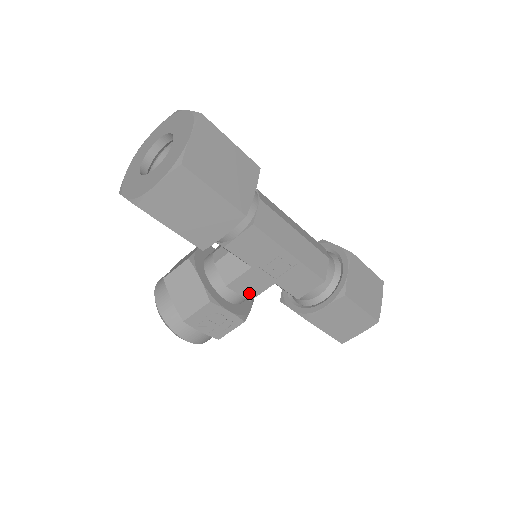
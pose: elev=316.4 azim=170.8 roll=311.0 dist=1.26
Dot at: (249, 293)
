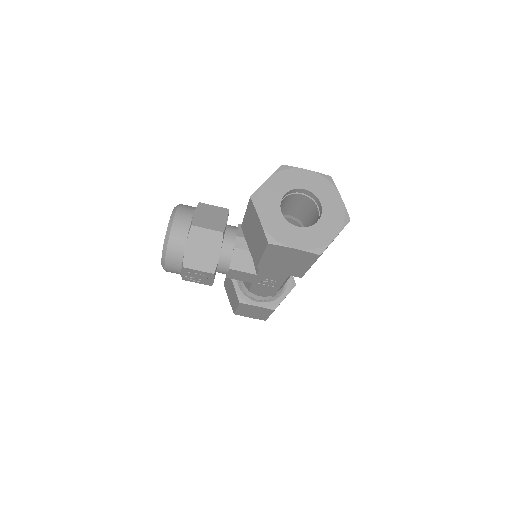
Dot at: (233, 276)
